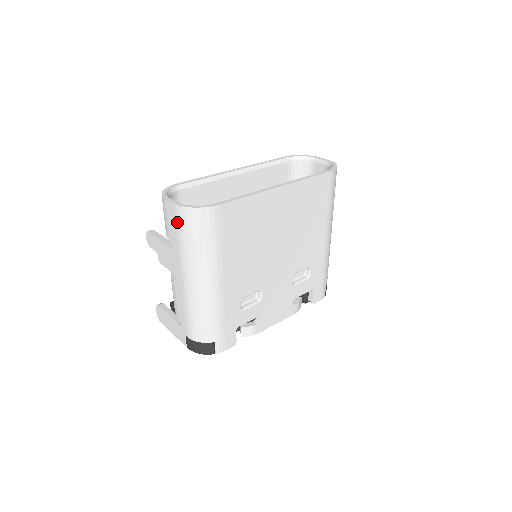
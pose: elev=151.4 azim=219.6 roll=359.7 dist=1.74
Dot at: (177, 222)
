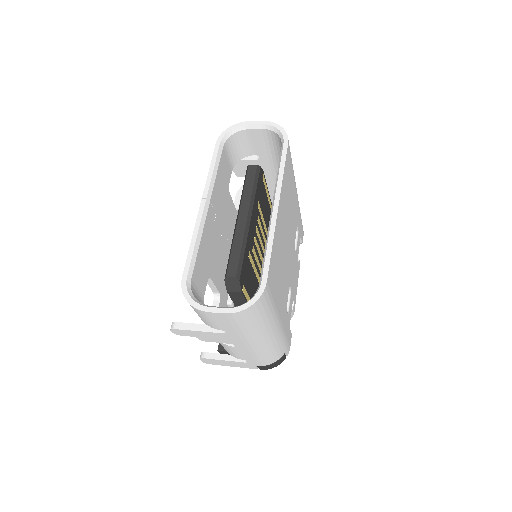
Dot at: (234, 321)
